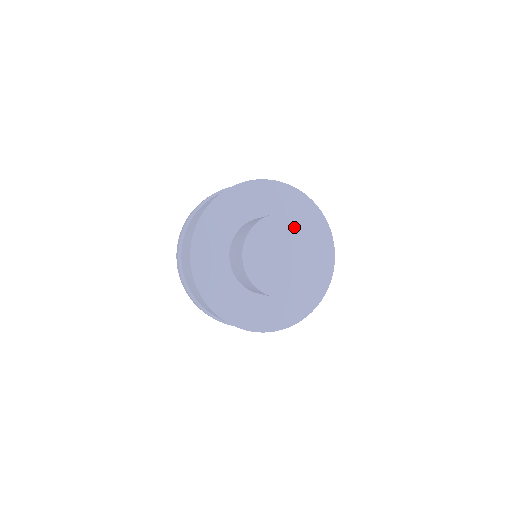
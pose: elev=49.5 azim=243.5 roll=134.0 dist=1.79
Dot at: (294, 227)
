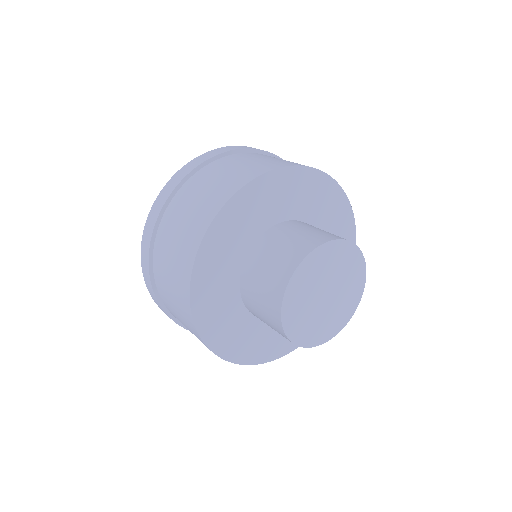
Dot at: (356, 272)
